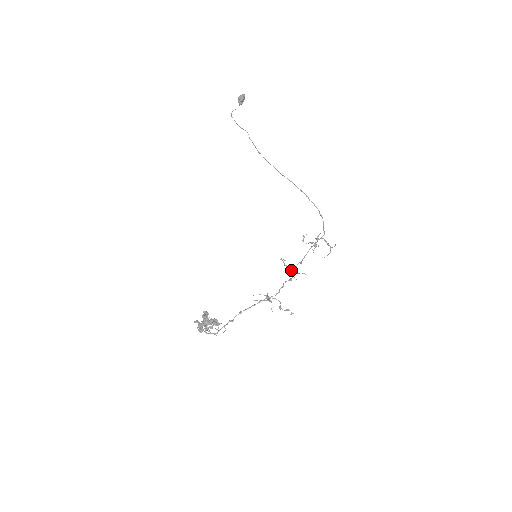
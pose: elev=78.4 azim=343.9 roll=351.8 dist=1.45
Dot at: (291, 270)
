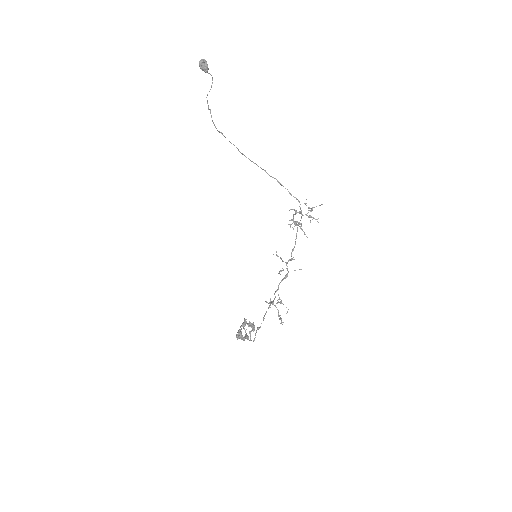
Dot at: occluded
